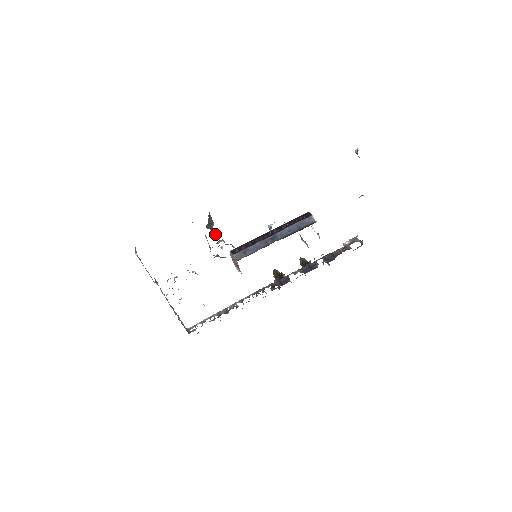
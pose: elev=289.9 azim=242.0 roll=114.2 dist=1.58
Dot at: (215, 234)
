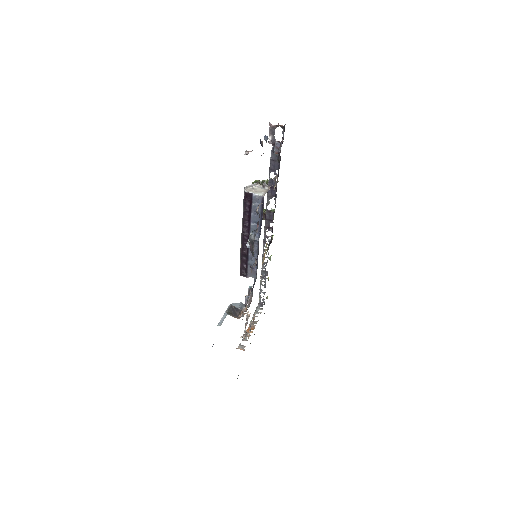
Dot at: (244, 310)
